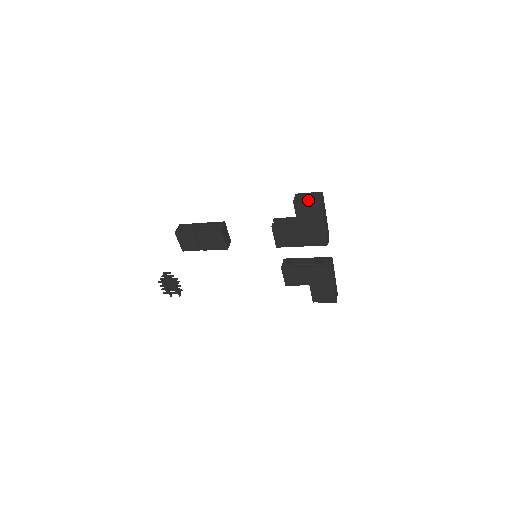
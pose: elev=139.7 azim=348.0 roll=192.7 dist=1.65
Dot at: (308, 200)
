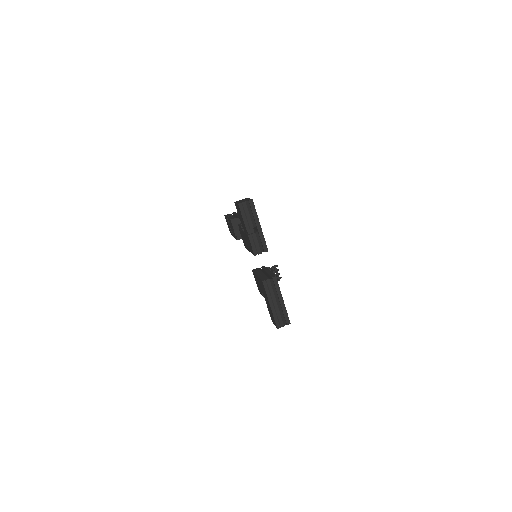
Dot at: (237, 202)
